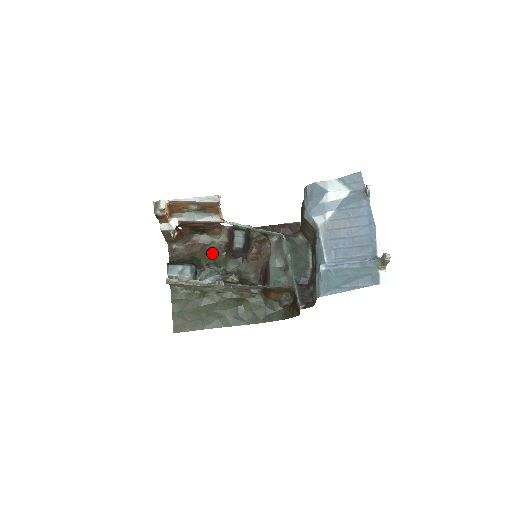
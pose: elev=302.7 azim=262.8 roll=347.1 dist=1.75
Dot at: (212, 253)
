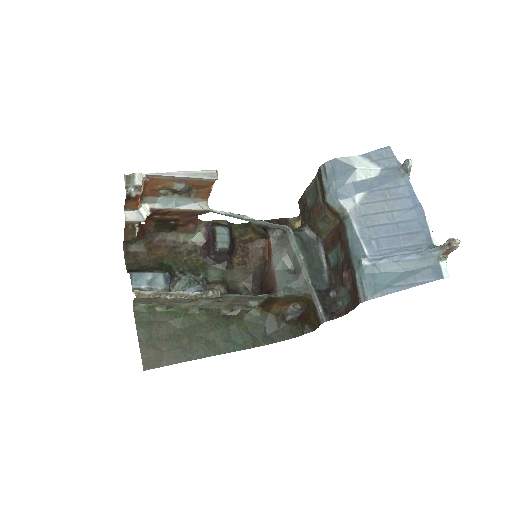
Dot at: (185, 257)
